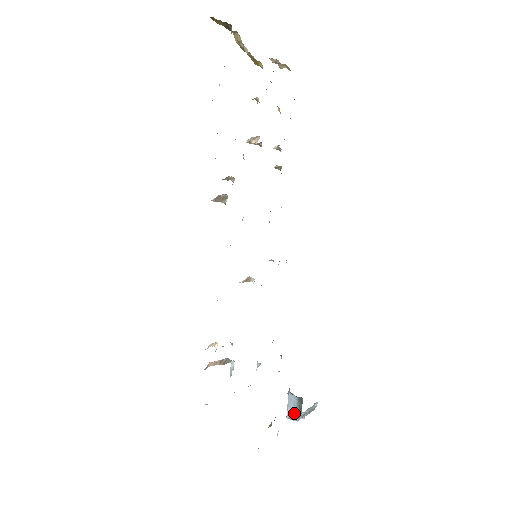
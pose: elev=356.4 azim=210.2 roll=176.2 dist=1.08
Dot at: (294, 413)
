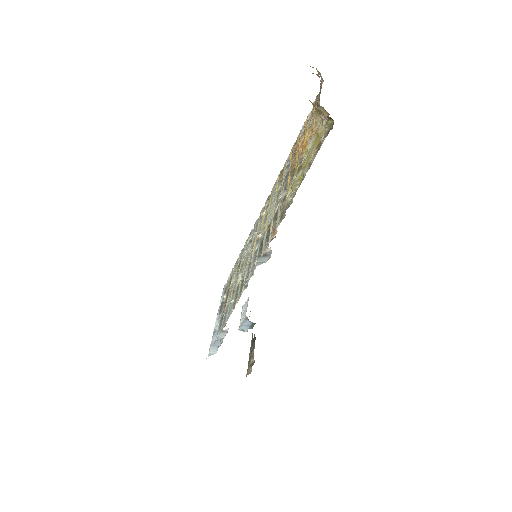
Dot at: (246, 329)
